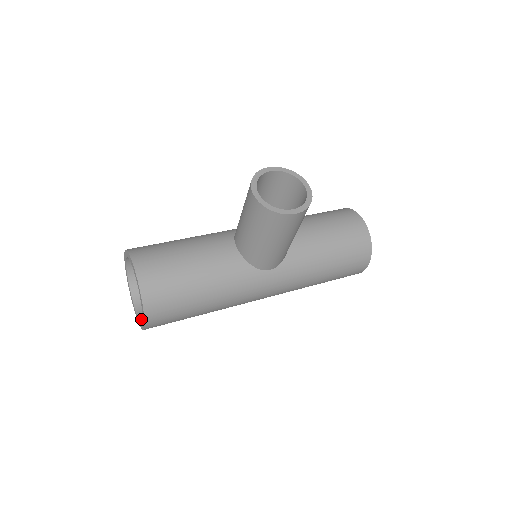
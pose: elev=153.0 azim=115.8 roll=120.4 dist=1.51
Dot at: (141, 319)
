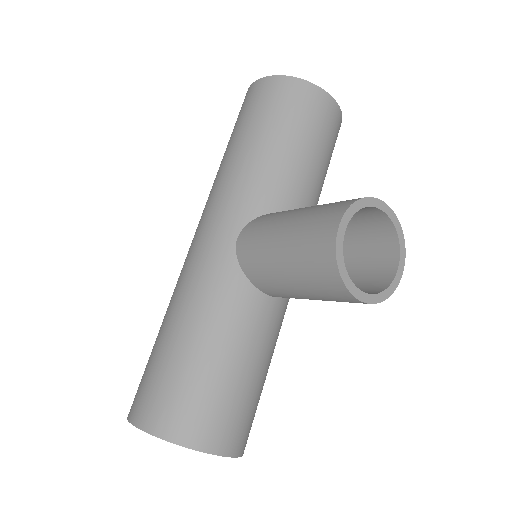
Dot at: occluded
